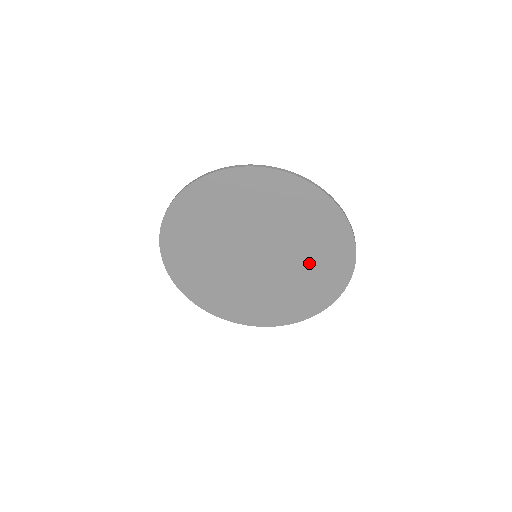
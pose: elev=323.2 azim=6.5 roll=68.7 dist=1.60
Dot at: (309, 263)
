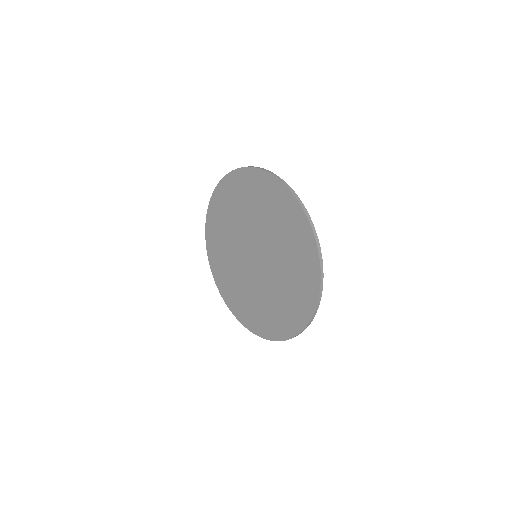
Dot at: (273, 223)
